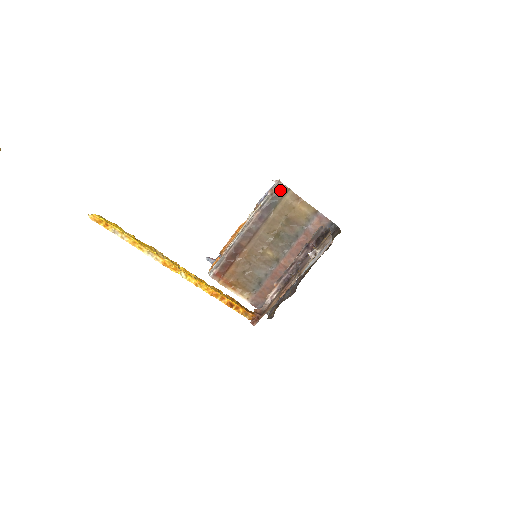
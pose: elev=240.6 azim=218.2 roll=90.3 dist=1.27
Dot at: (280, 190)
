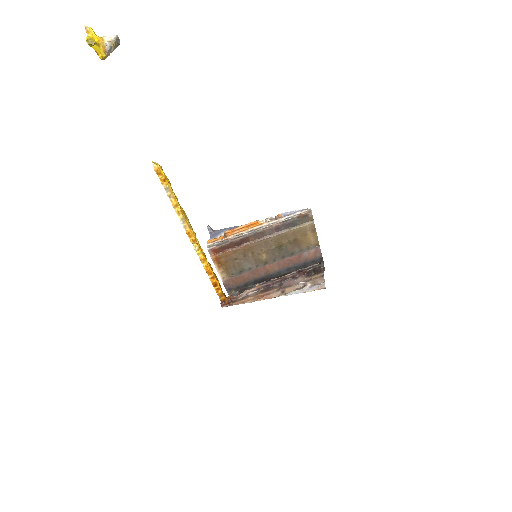
Dot at: (307, 217)
